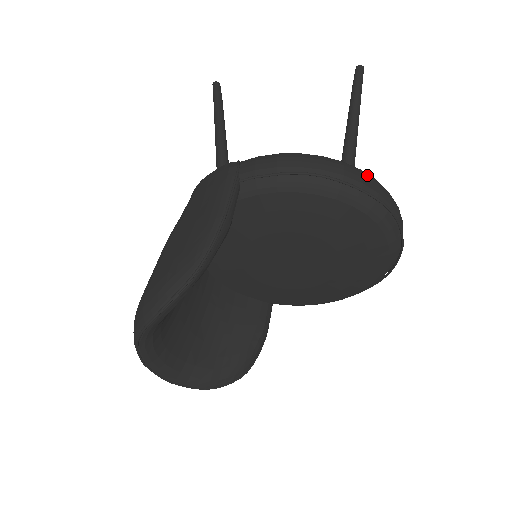
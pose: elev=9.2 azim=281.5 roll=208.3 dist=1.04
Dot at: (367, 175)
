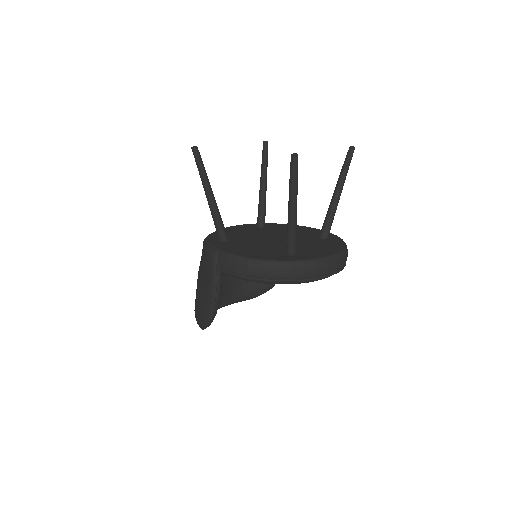
Dot at: (295, 267)
